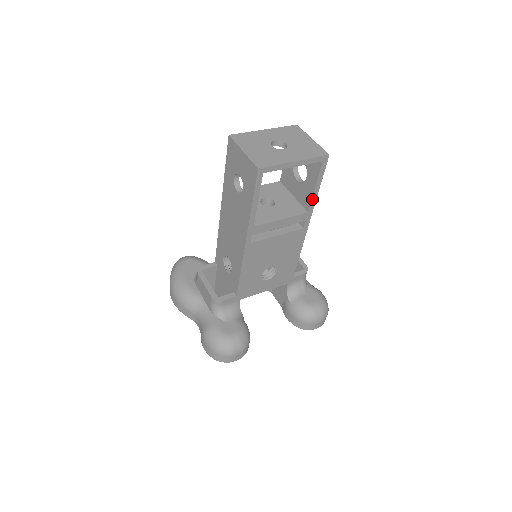
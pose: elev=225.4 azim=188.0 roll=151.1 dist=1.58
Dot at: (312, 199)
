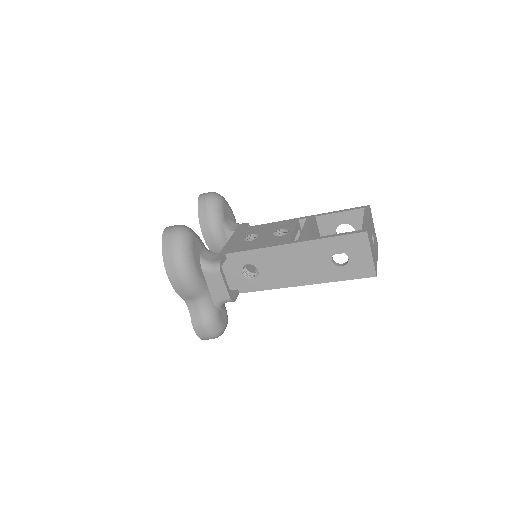
Dot at: (338, 253)
